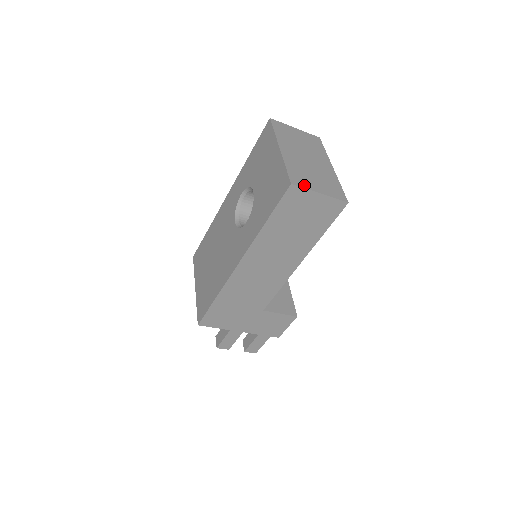
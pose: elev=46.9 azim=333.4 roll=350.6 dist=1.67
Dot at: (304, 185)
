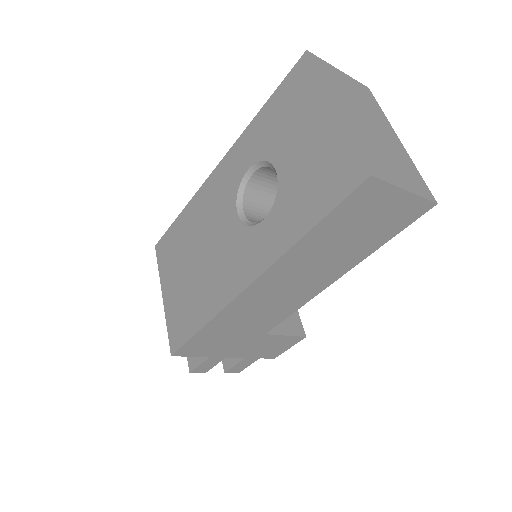
Dot at: (385, 176)
